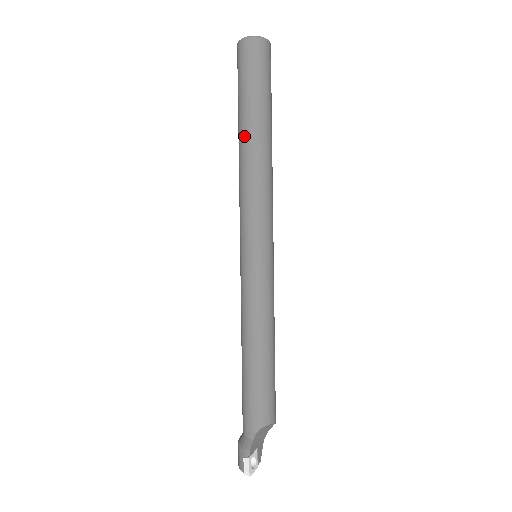
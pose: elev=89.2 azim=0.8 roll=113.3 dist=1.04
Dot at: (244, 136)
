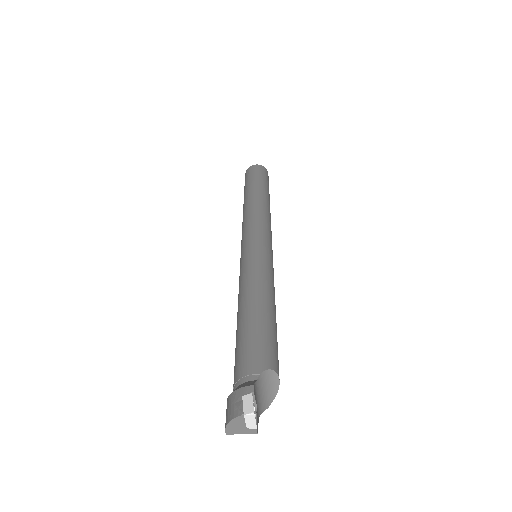
Dot at: (252, 194)
